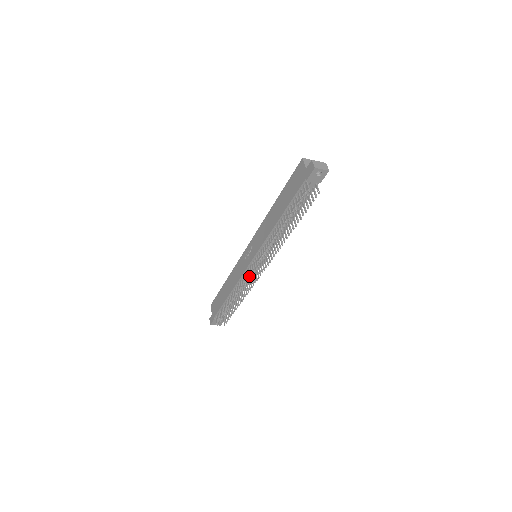
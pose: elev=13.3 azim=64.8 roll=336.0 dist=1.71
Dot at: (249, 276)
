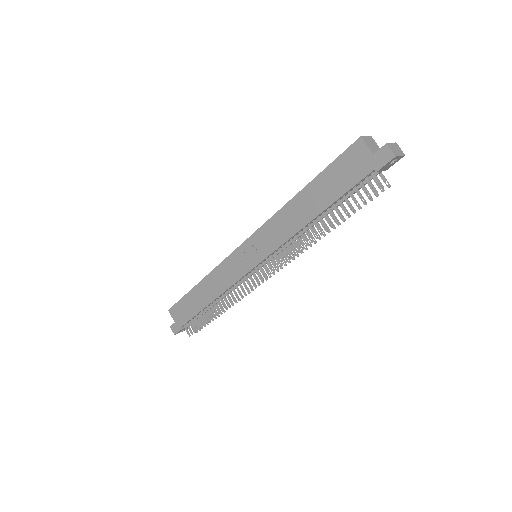
Dot at: (245, 280)
